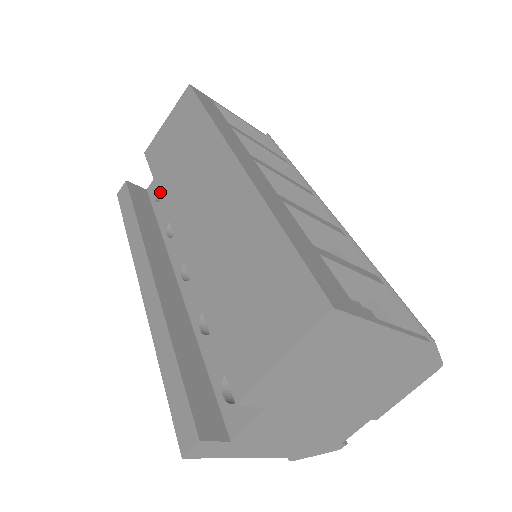
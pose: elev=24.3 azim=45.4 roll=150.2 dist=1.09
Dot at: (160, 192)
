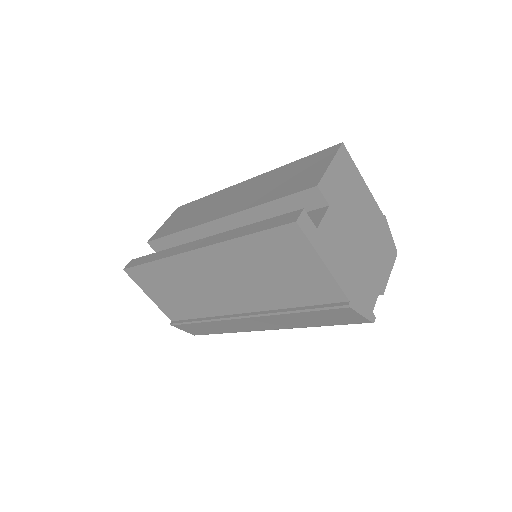
Dot at: (180, 230)
